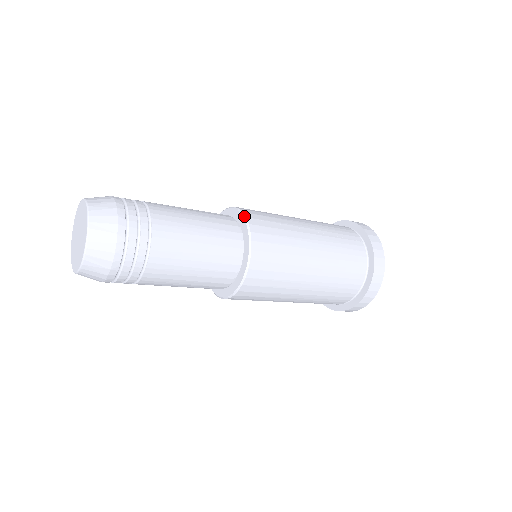
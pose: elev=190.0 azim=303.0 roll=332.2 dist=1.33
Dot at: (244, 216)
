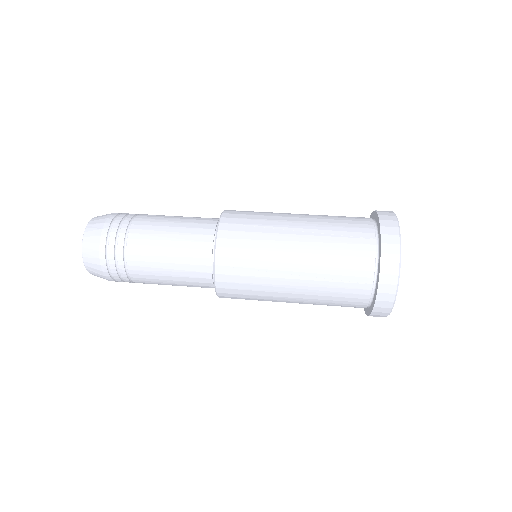
Dot at: (214, 263)
